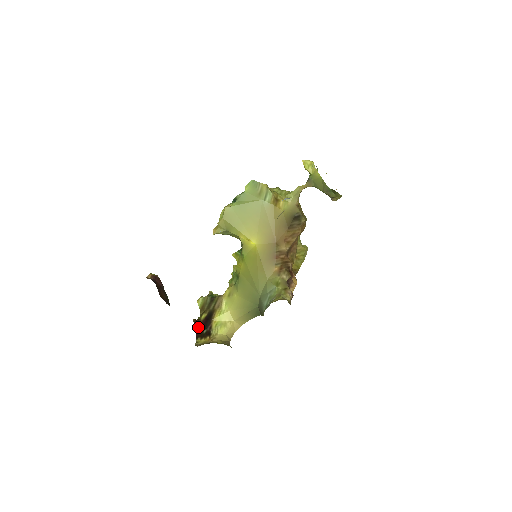
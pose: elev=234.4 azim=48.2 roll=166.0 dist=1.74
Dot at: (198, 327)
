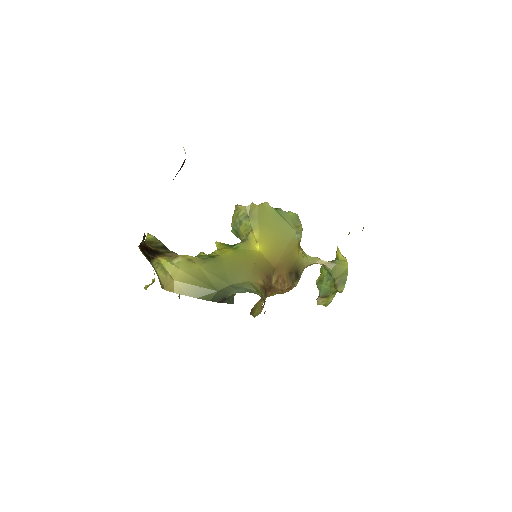
Dot at: (143, 243)
